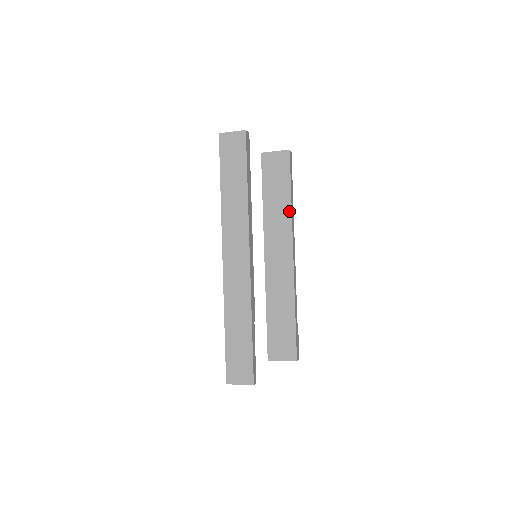
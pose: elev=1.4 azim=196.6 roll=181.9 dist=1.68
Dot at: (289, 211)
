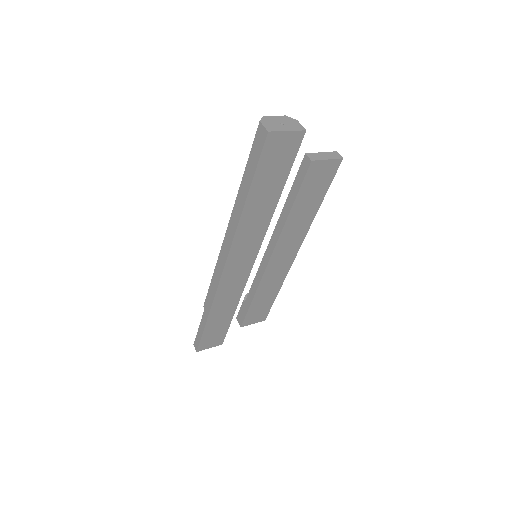
Dot at: (312, 219)
